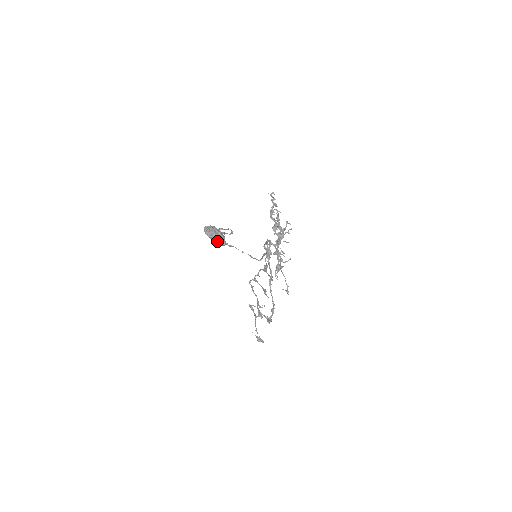
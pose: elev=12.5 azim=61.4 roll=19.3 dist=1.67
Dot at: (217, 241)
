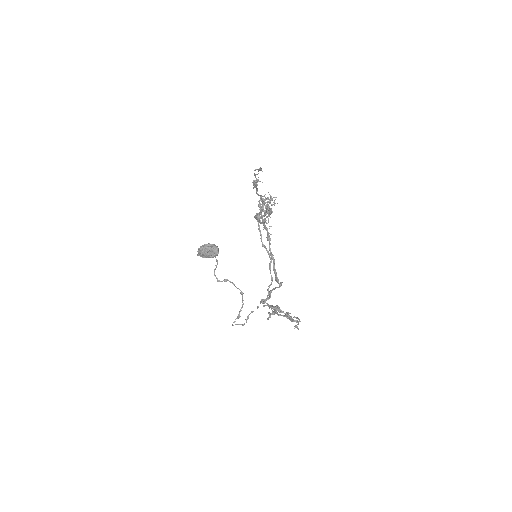
Dot at: (208, 247)
